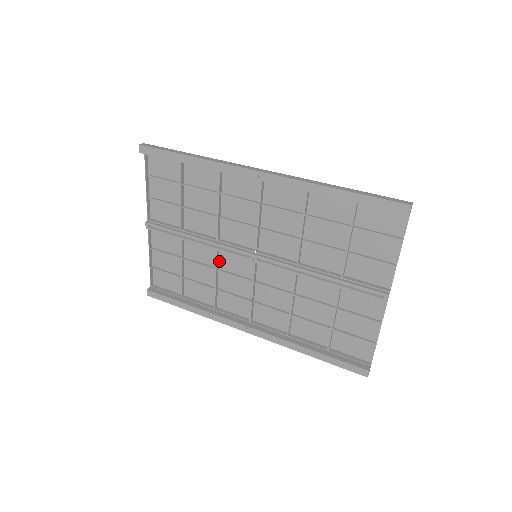
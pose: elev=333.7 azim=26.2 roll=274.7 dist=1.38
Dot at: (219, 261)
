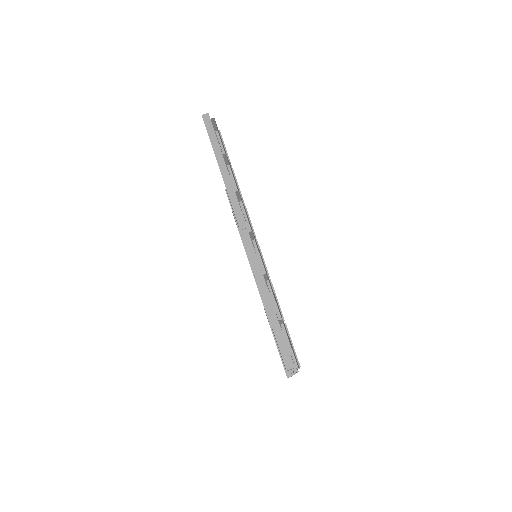
Dot at: occluded
